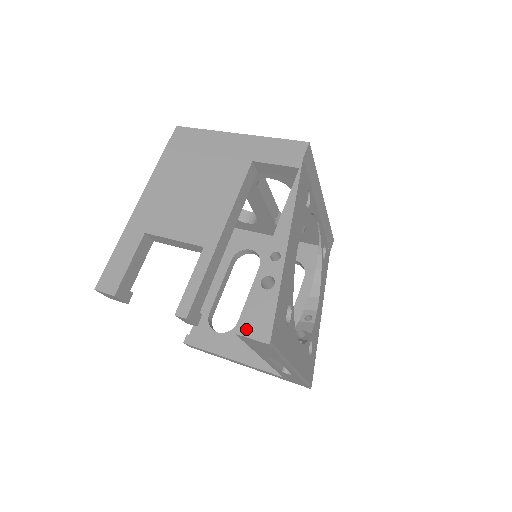
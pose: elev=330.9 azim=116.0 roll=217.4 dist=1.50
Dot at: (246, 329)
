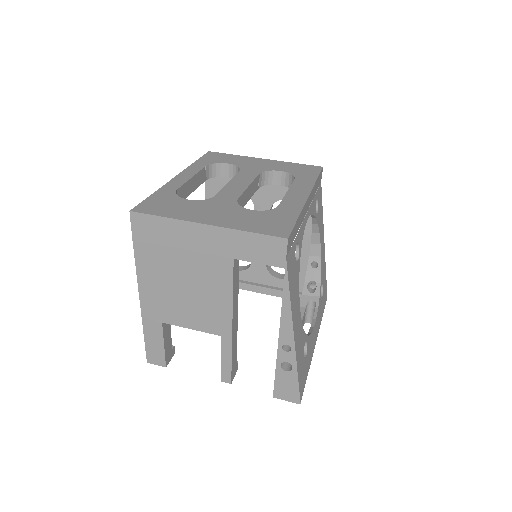
Dot at: (280, 395)
